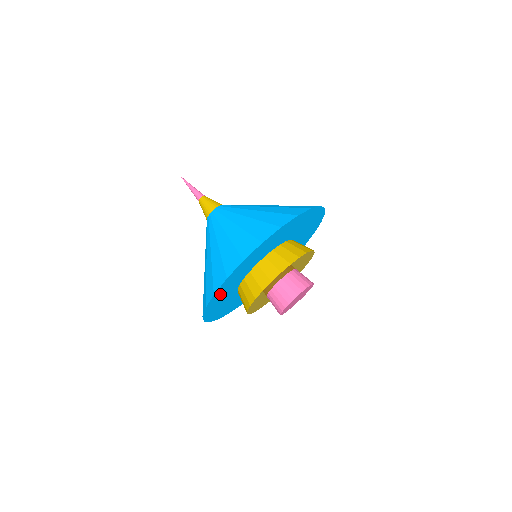
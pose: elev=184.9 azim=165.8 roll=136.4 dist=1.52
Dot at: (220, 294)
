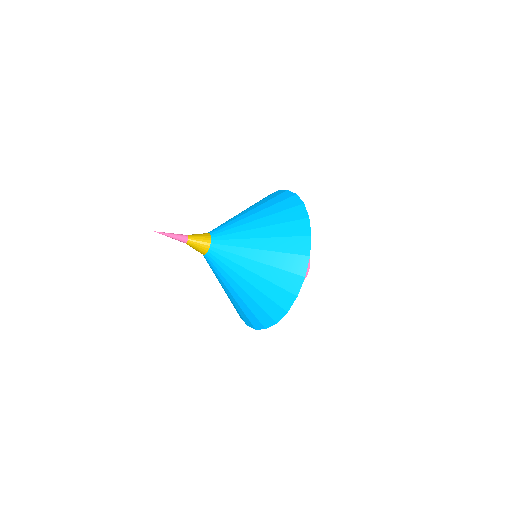
Dot at: occluded
